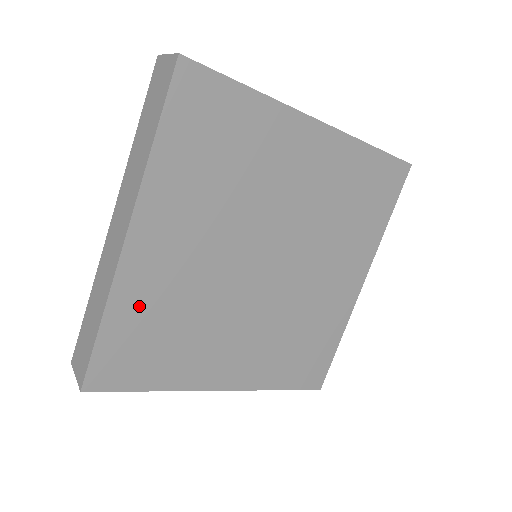
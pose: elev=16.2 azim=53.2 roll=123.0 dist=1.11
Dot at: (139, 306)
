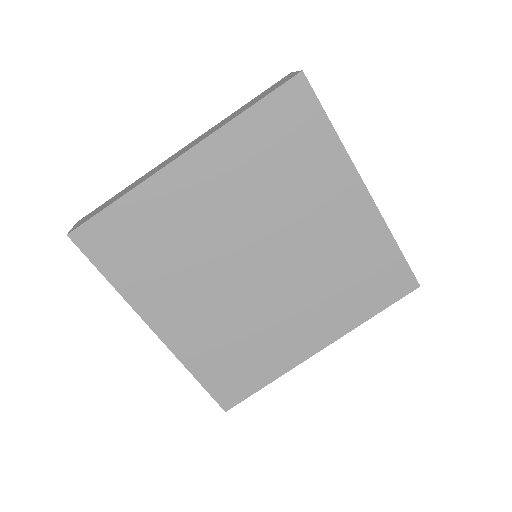
Dot at: (151, 210)
